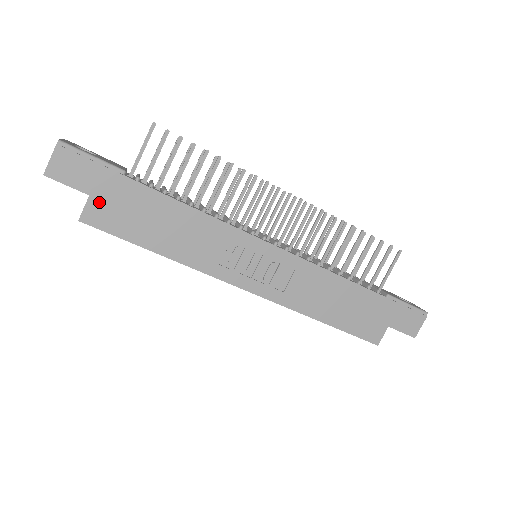
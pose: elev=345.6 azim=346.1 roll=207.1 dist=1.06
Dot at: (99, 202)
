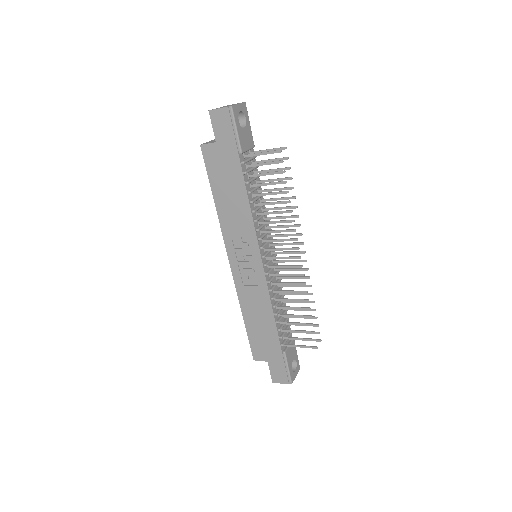
Dot at: (216, 150)
